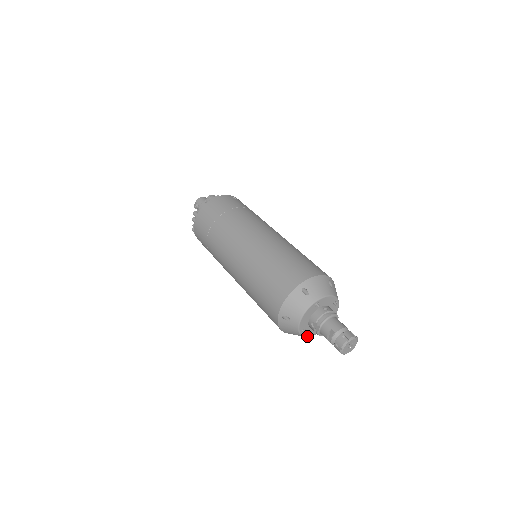
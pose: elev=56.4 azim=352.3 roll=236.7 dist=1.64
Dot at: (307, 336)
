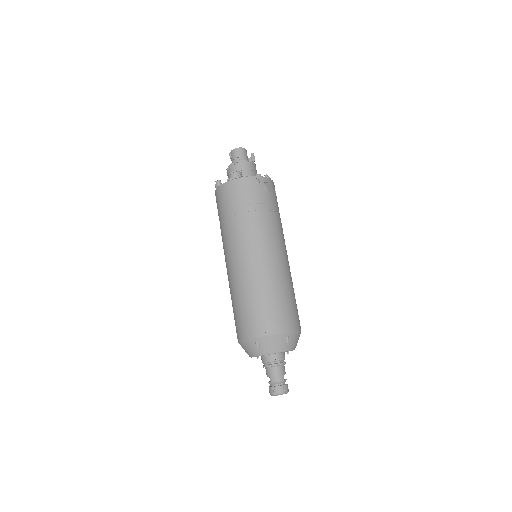
Dot at: occluded
